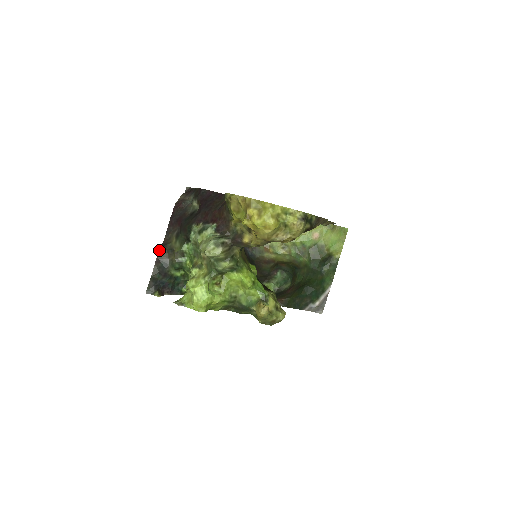
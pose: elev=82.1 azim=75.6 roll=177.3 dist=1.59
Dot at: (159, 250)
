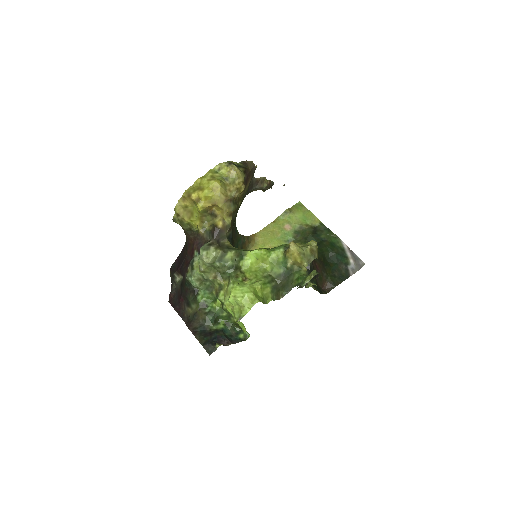
Dot at: occluded
